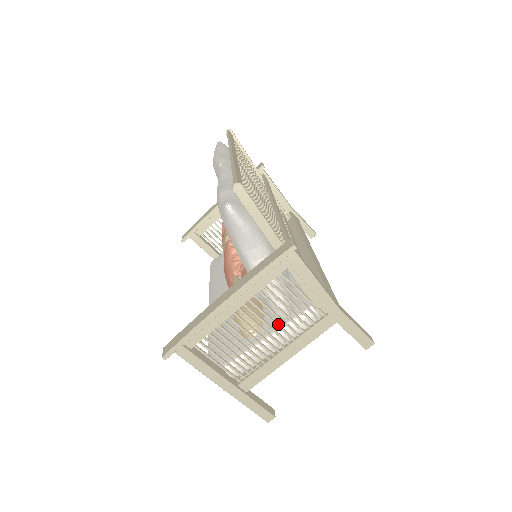
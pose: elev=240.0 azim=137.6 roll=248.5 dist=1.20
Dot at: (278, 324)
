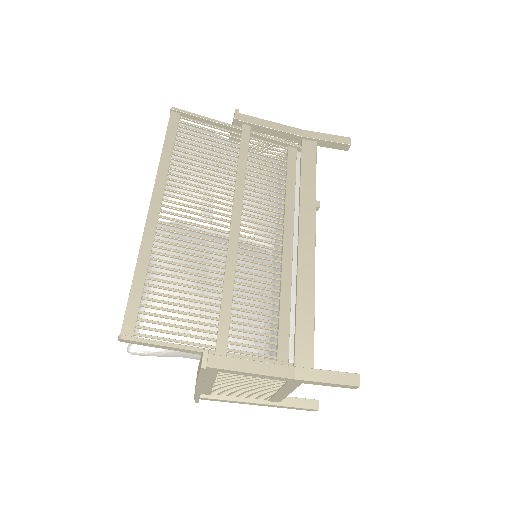
Dot at: (257, 382)
